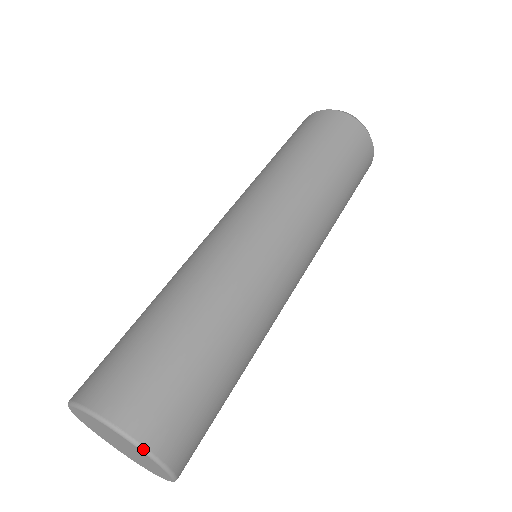
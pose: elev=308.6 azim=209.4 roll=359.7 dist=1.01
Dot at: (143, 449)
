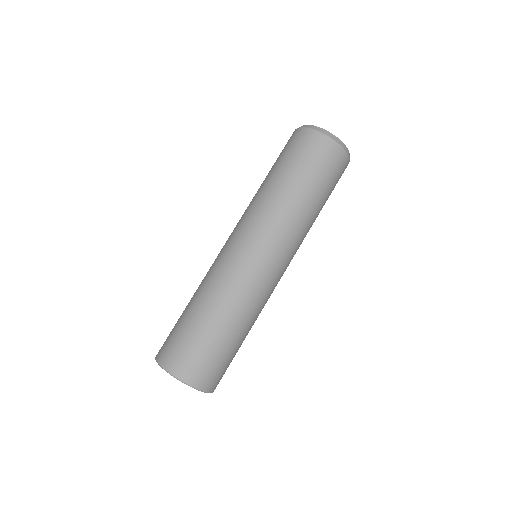
Dot at: occluded
